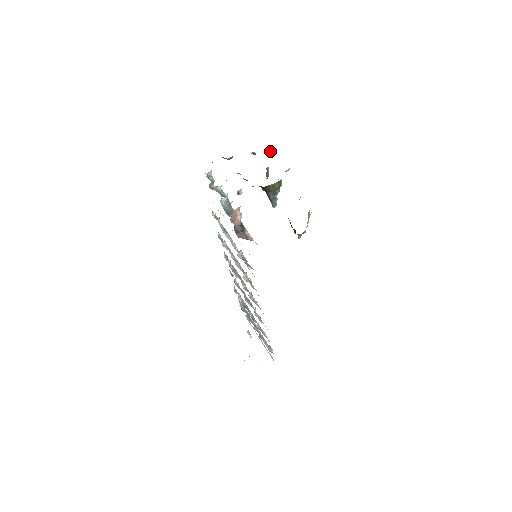
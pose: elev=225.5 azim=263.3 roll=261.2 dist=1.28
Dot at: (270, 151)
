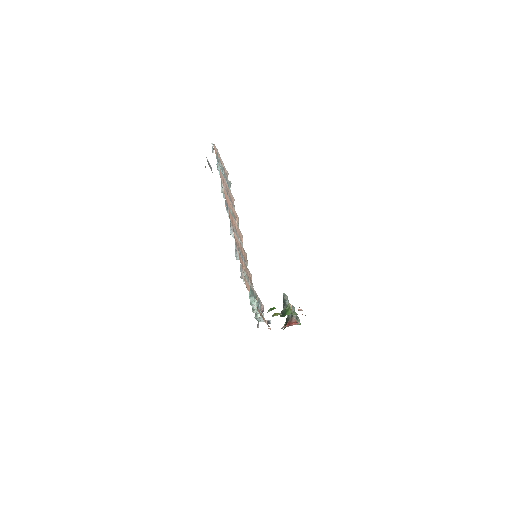
Dot at: (300, 309)
